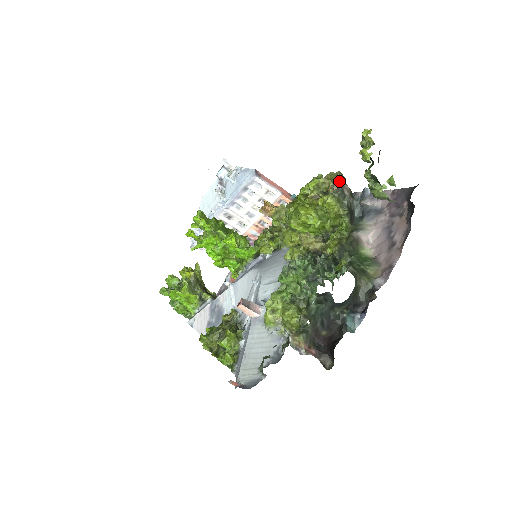
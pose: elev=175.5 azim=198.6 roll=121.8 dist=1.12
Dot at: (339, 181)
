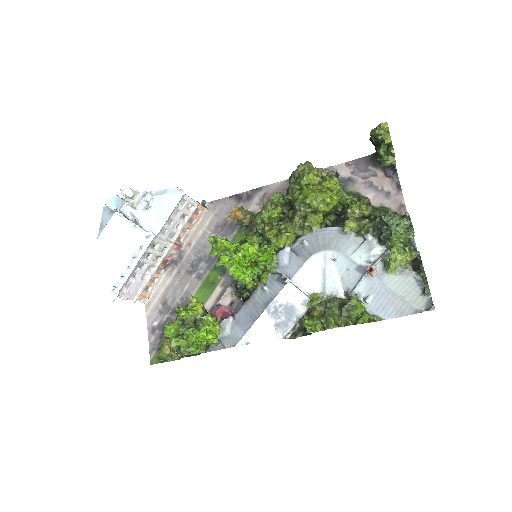
Dot at: occluded
